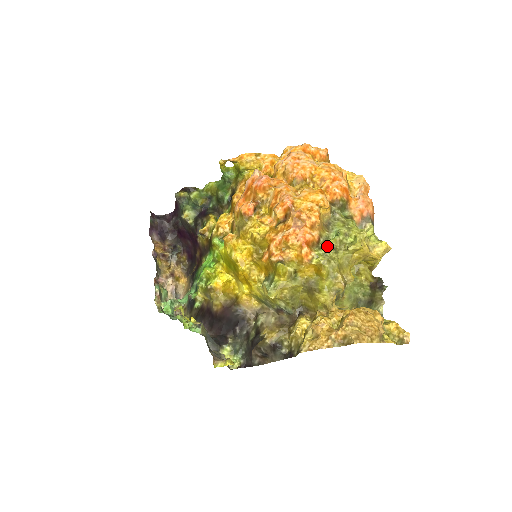
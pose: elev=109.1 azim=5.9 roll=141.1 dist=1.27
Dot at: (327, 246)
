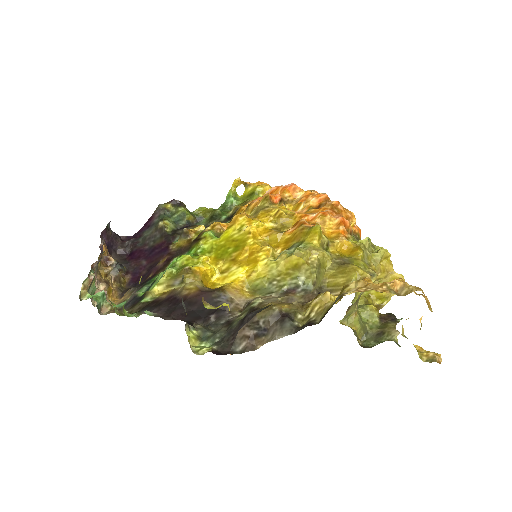
Dot at: occluded
